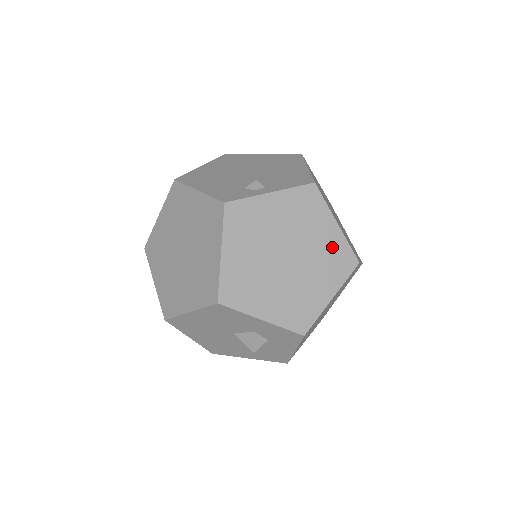
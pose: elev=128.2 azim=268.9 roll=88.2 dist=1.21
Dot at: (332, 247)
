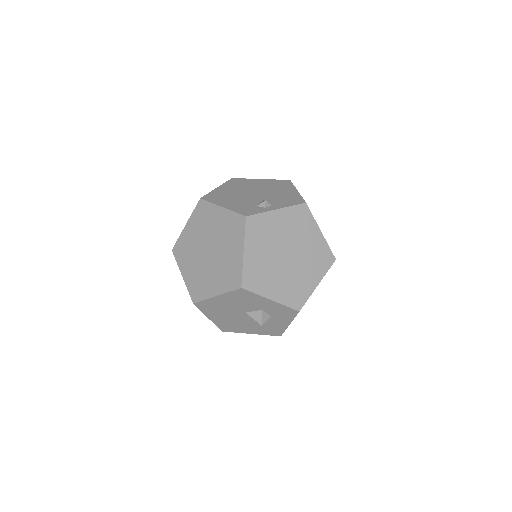
Dot at: (318, 248)
